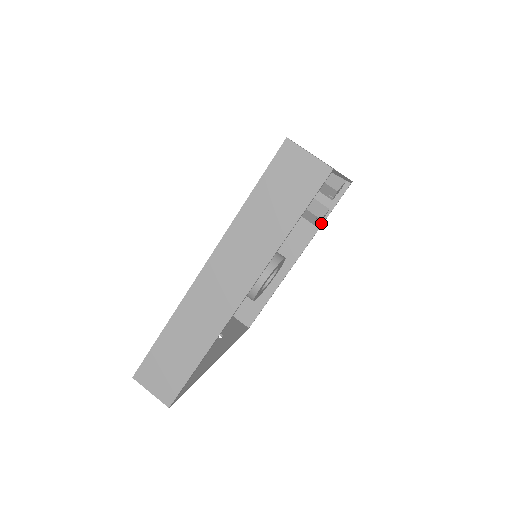
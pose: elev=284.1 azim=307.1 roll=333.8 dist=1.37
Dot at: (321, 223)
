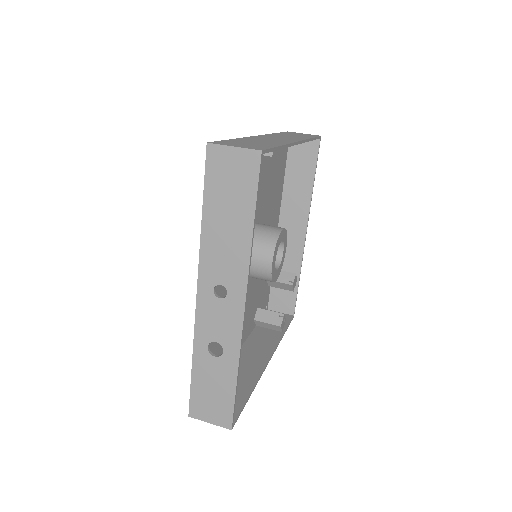
Dot at: (281, 336)
